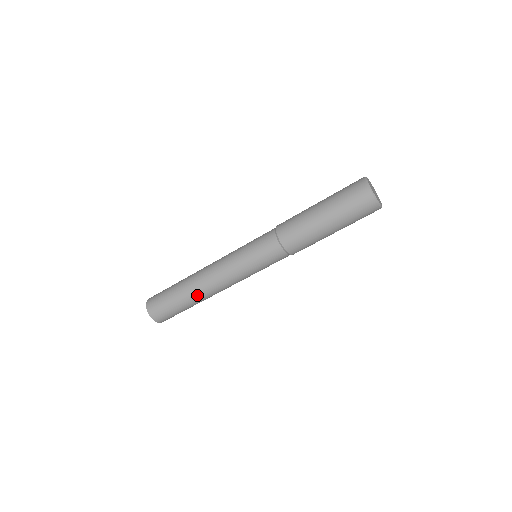
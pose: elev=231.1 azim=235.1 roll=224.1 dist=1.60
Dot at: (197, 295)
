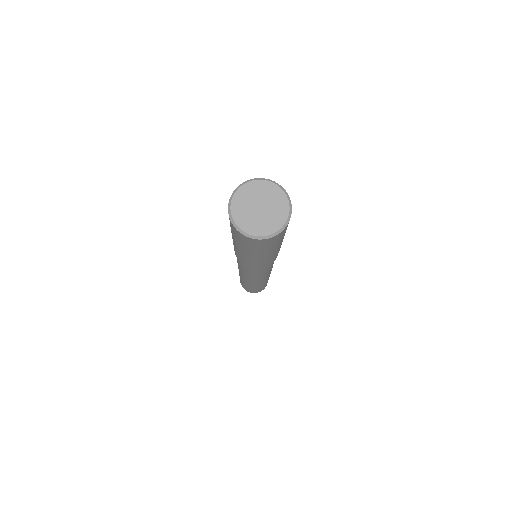
Dot at: (263, 283)
